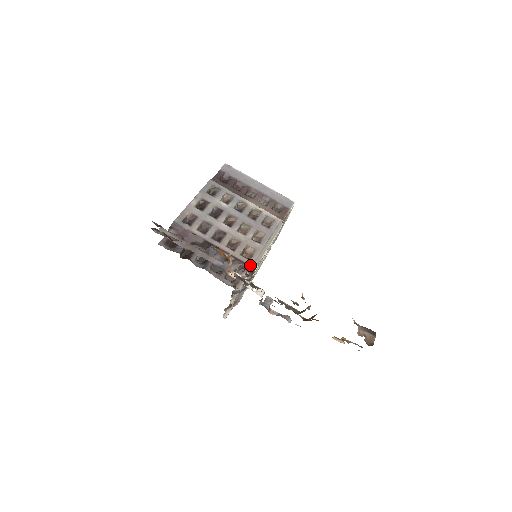
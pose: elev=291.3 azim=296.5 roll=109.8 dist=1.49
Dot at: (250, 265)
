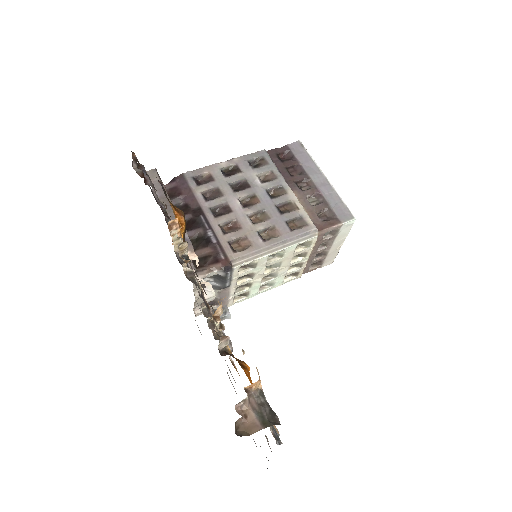
Dot at: (229, 258)
